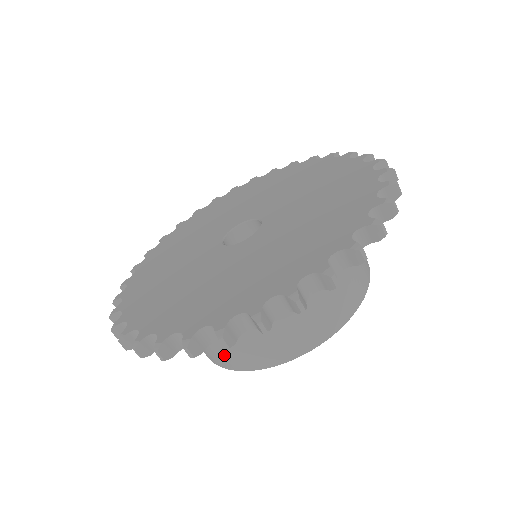
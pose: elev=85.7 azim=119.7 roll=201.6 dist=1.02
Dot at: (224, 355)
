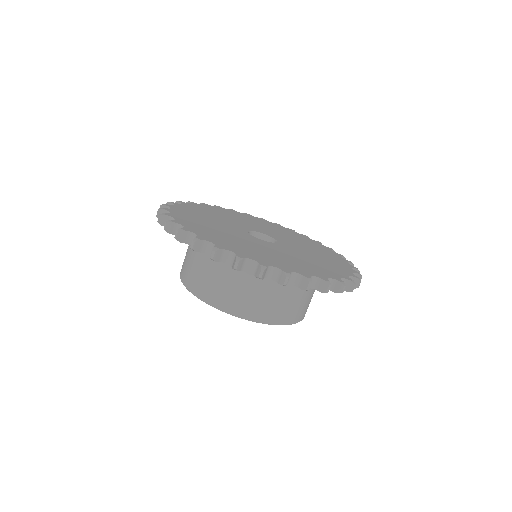
Dot at: (188, 271)
